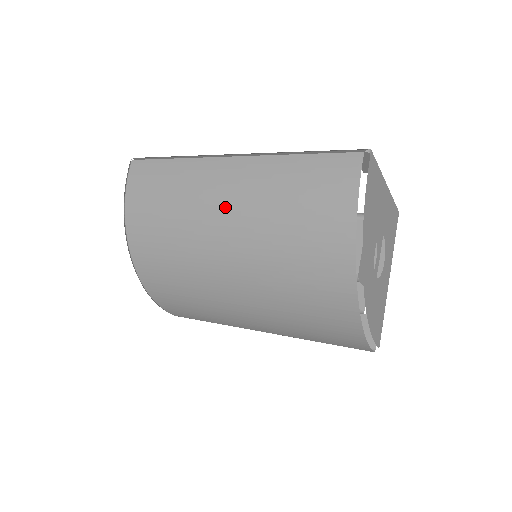
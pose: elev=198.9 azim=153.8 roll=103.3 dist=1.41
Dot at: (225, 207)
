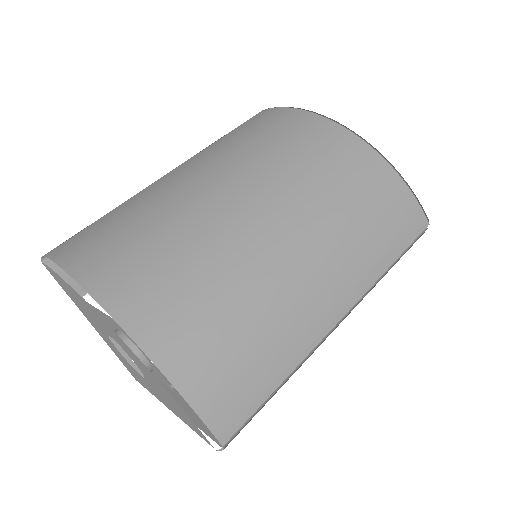
Dot at: (197, 176)
